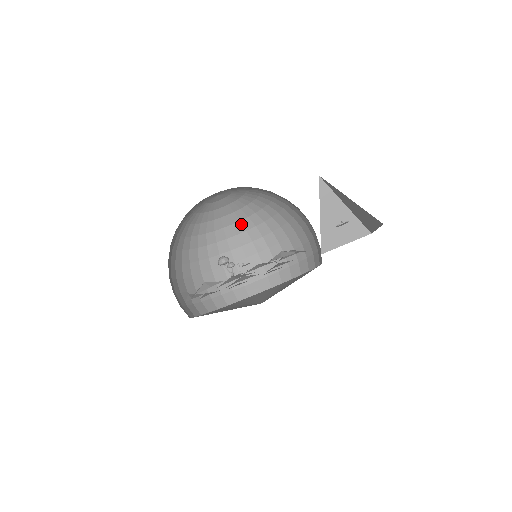
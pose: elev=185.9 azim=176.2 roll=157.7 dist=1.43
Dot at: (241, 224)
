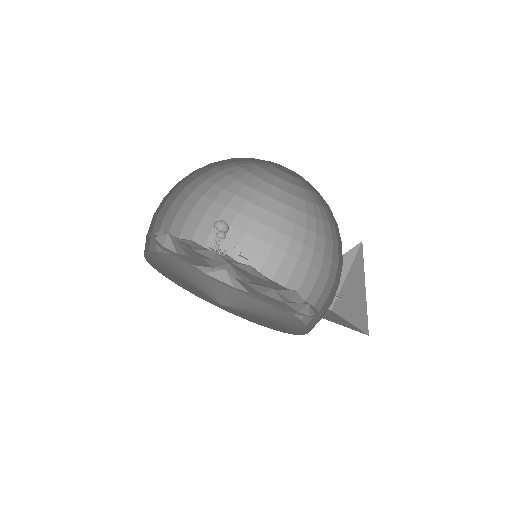
Dot at: (251, 192)
